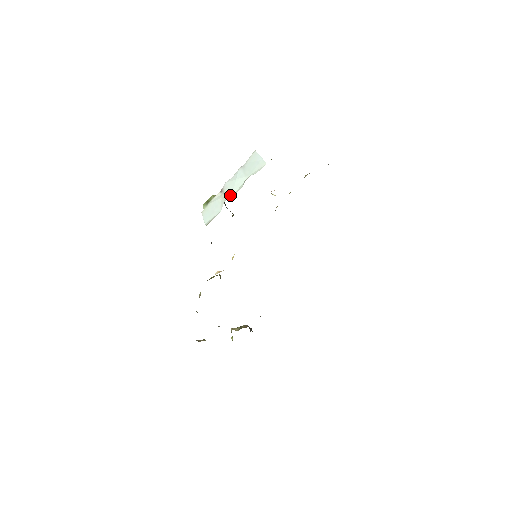
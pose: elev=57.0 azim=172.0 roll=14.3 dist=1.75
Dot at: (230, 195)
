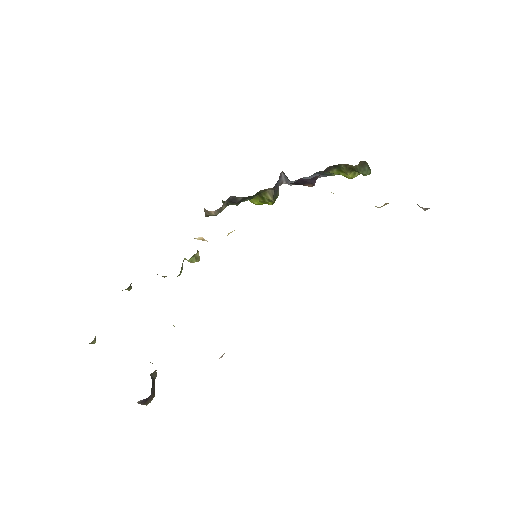
Dot at: occluded
